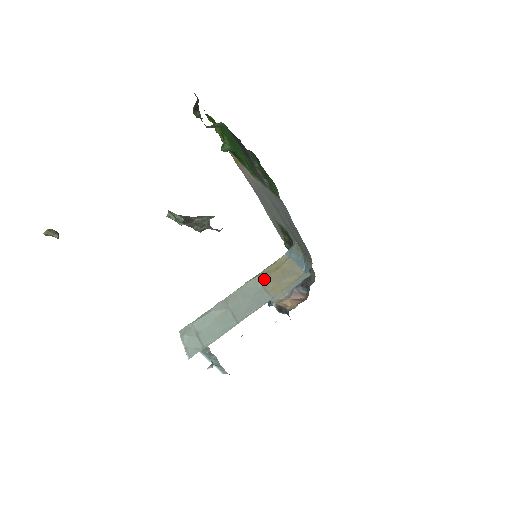
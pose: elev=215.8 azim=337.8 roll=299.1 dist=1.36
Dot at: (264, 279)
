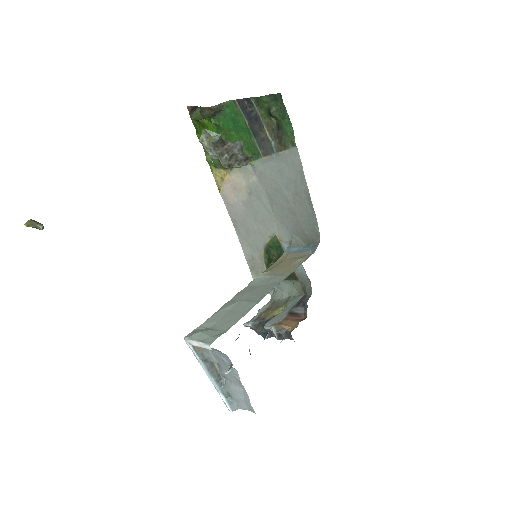
Dot at: (271, 271)
